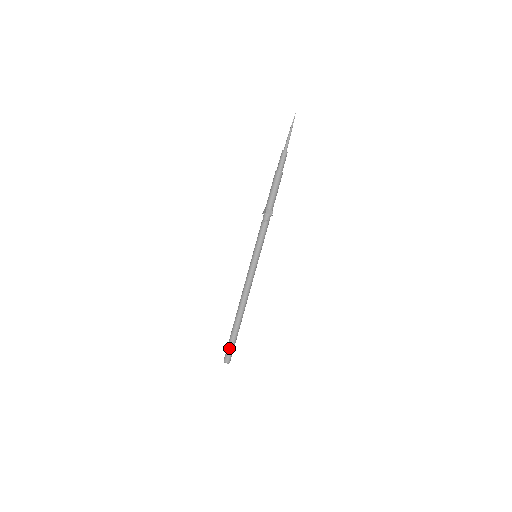
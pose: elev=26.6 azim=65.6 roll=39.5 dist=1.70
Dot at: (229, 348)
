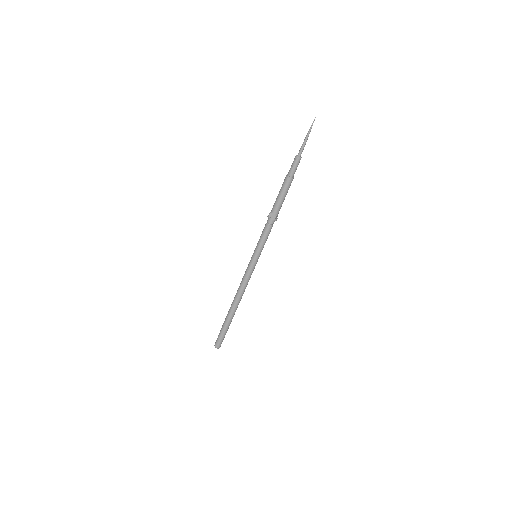
Dot at: (223, 337)
